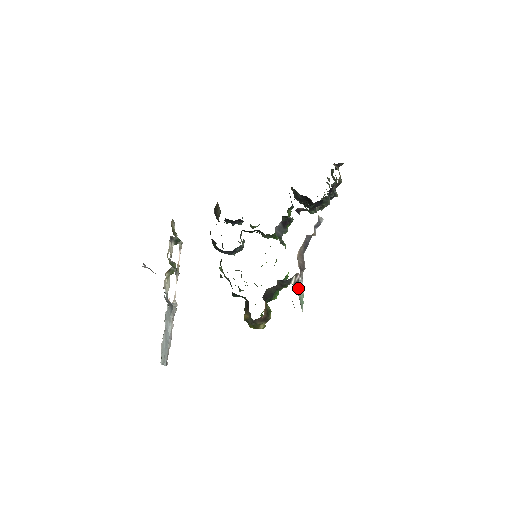
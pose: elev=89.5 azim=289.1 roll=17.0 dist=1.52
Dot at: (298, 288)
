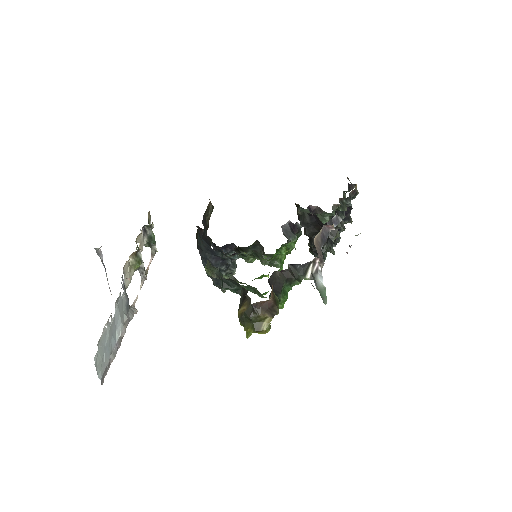
Dot at: (317, 281)
